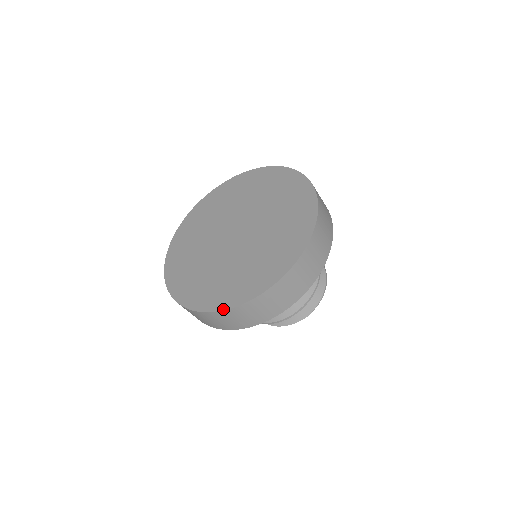
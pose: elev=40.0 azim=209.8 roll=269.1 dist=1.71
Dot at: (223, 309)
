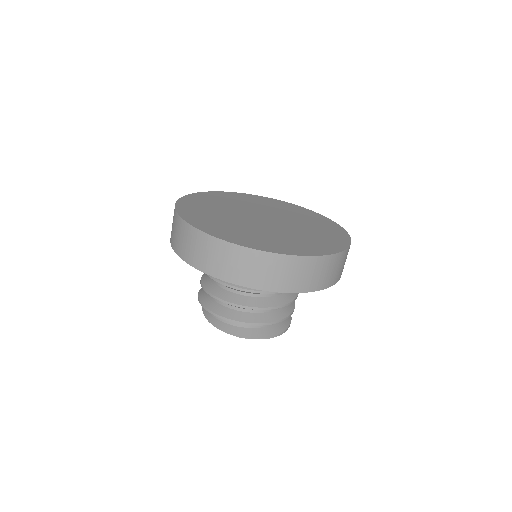
Dot at: (205, 231)
